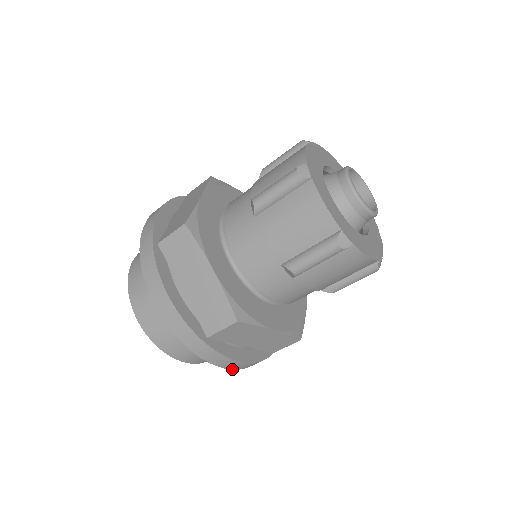
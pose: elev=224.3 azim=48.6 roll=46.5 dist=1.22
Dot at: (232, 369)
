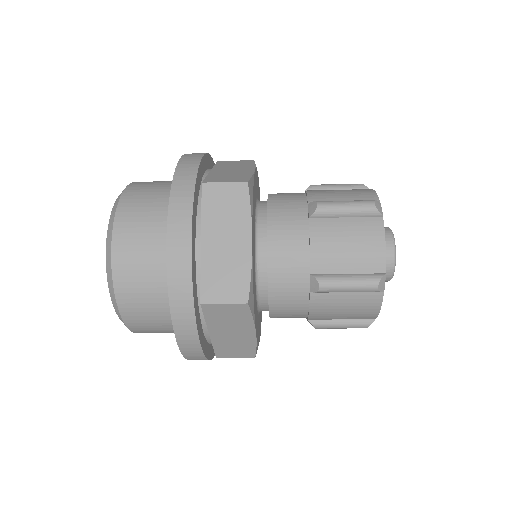
Dot at: (181, 352)
